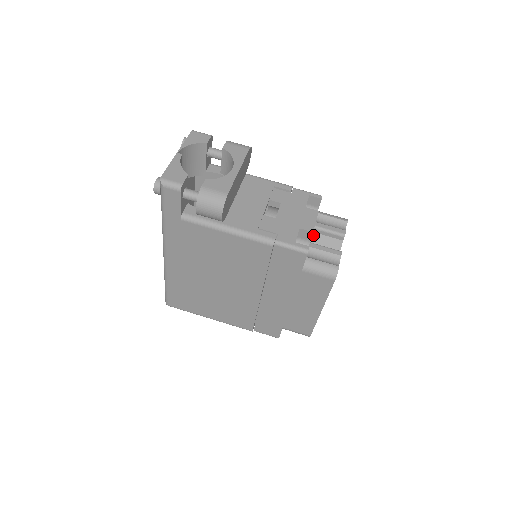
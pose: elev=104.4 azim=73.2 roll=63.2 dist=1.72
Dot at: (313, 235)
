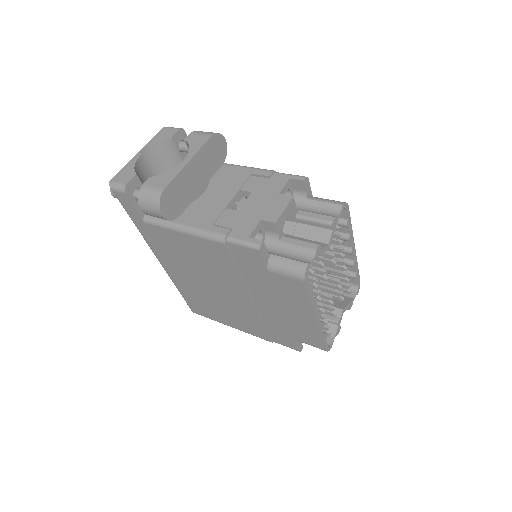
Dot at: (298, 226)
